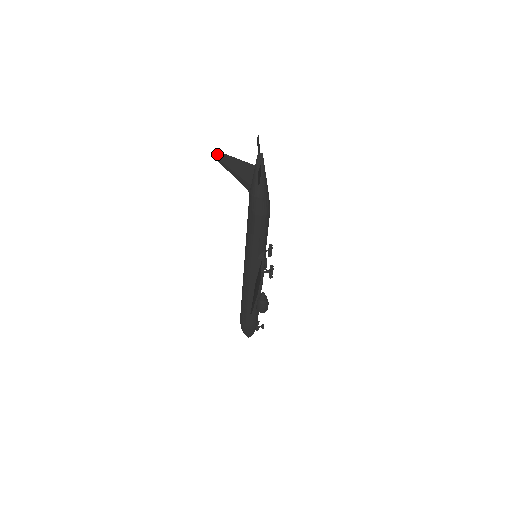
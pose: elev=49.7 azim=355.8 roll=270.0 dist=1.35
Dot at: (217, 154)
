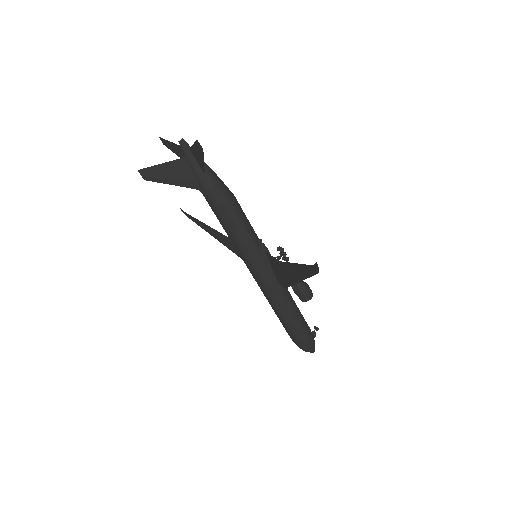
Dot at: (142, 173)
